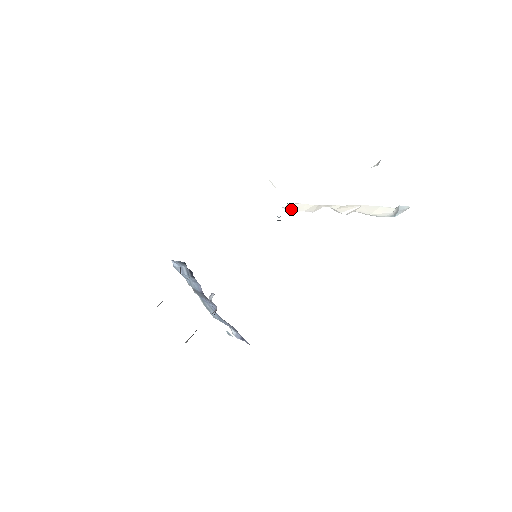
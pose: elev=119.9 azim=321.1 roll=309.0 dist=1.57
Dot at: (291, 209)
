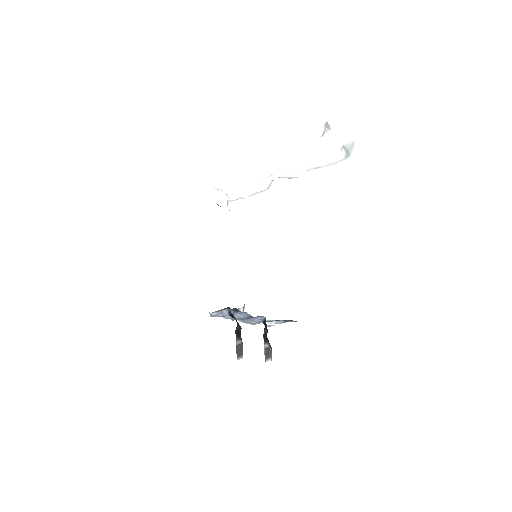
Dot at: (239, 198)
